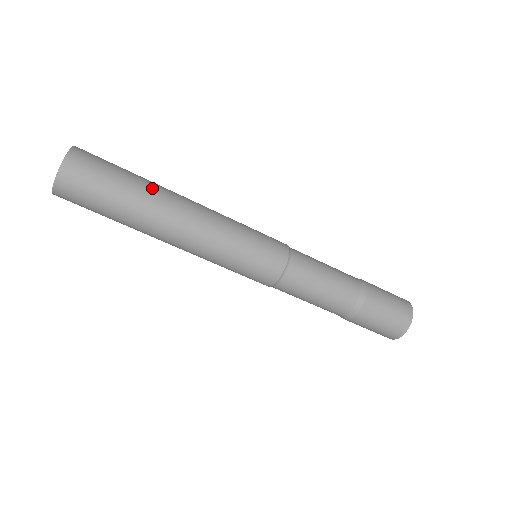
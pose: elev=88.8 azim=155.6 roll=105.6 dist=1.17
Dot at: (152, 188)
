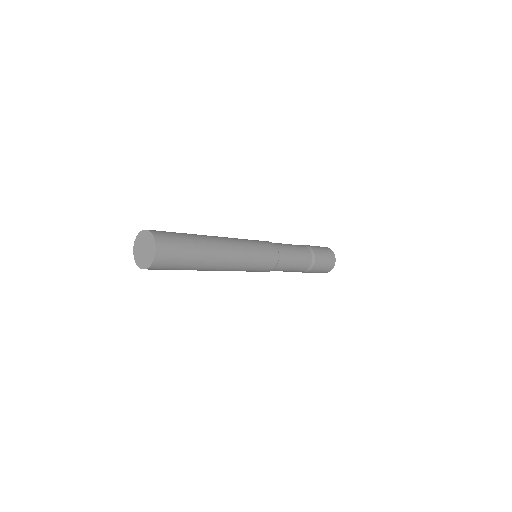
Dot at: (204, 243)
